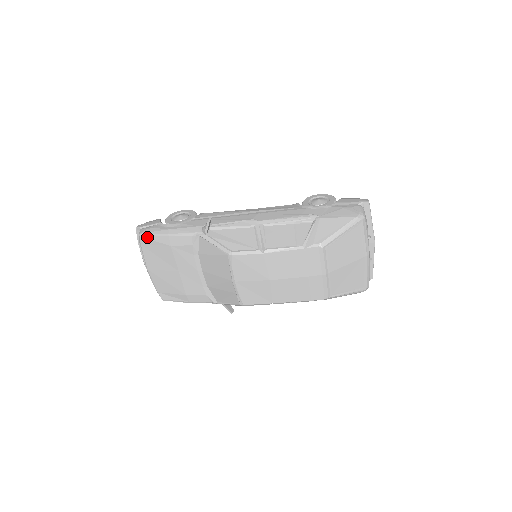
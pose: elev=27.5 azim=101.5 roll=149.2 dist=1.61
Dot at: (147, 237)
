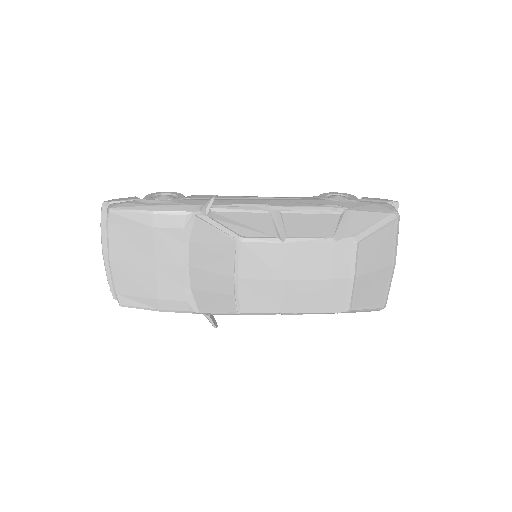
Dot at: (120, 213)
